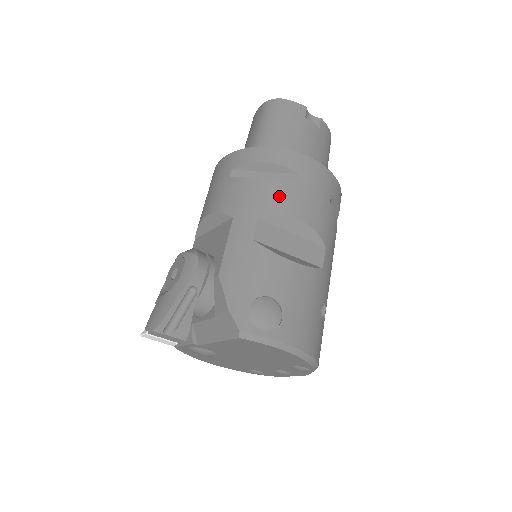
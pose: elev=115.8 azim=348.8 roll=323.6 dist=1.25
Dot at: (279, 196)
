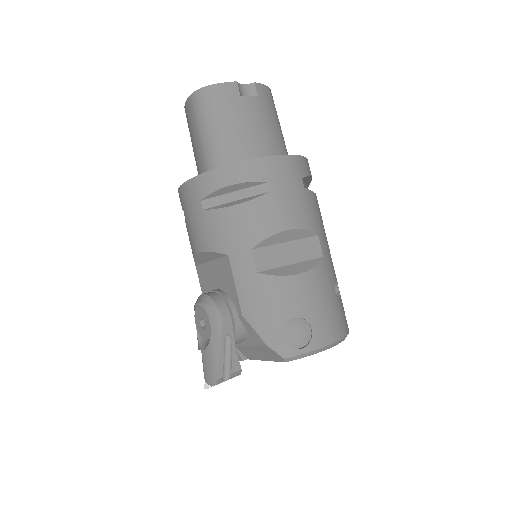
Dot at: (260, 217)
